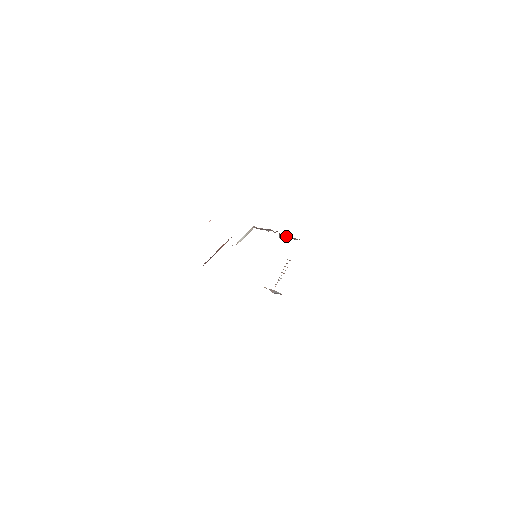
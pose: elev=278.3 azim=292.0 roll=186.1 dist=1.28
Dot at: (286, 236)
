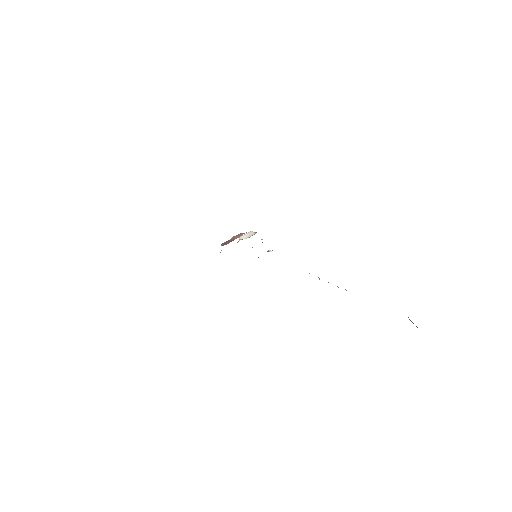
Dot at: occluded
